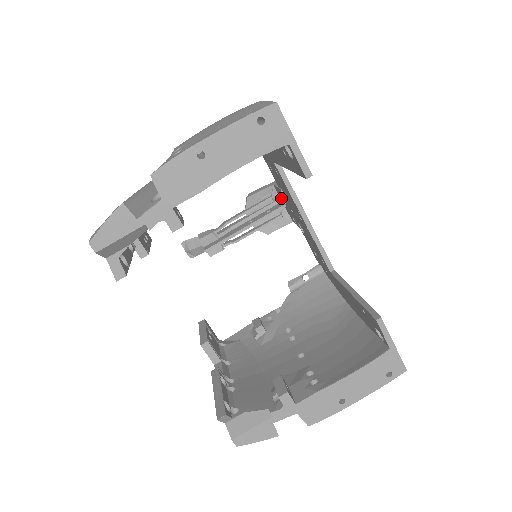
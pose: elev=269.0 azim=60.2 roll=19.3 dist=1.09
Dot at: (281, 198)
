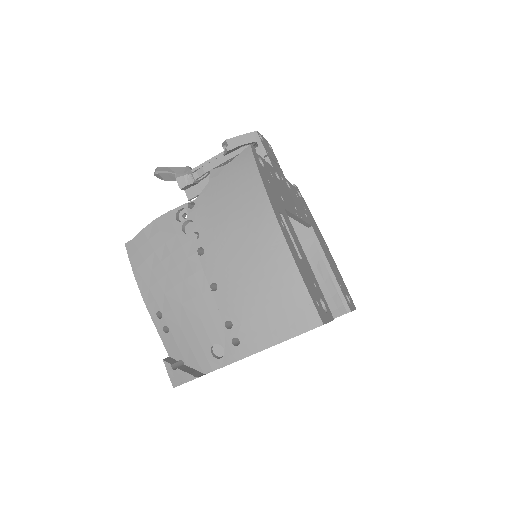
Dot at: occluded
